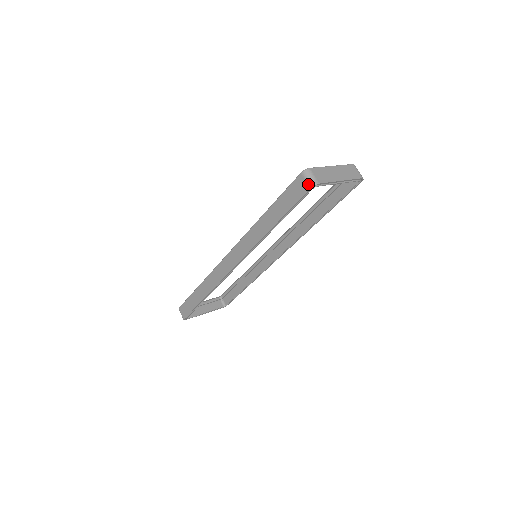
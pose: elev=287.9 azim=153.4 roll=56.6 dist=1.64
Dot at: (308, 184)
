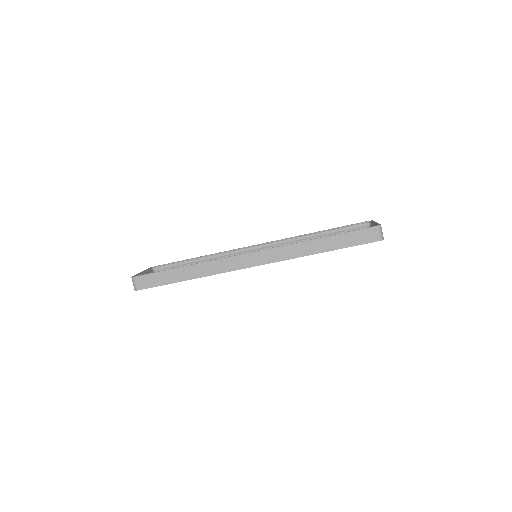
Dot at: (379, 237)
